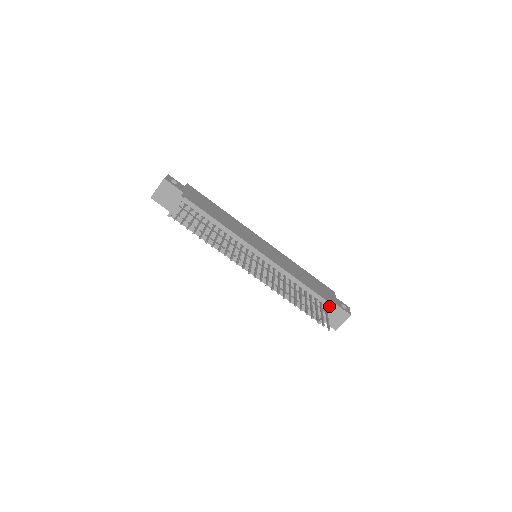
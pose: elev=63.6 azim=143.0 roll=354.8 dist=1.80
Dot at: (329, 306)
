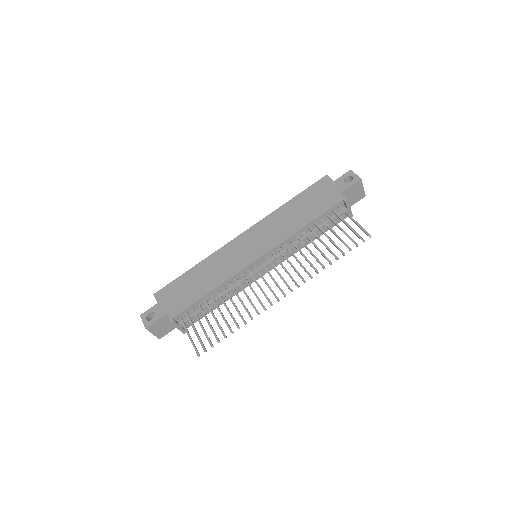
Dot at: (341, 204)
